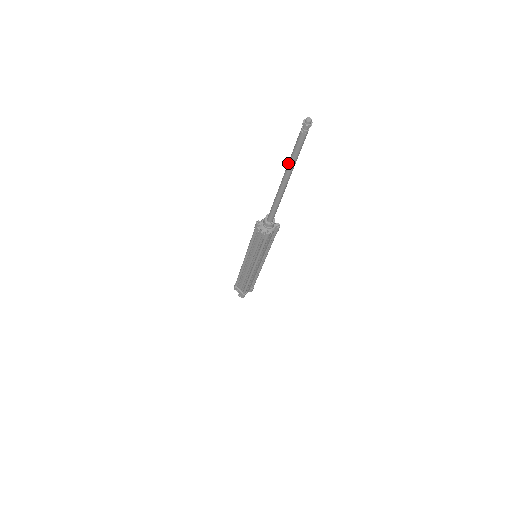
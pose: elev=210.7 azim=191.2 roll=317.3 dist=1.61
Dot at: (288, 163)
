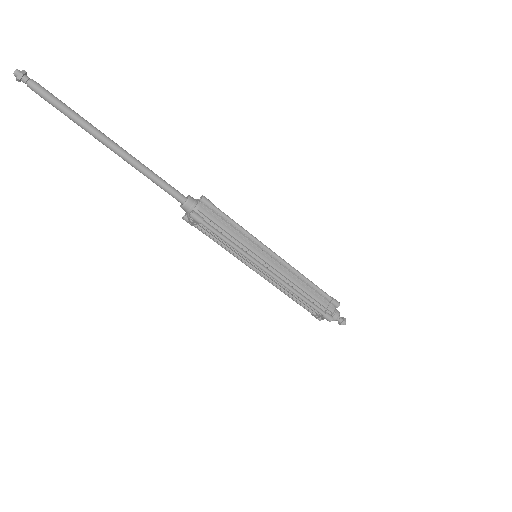
Dot at: occluded
